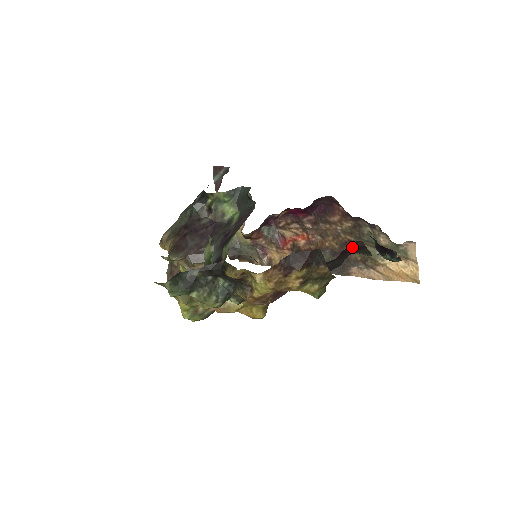
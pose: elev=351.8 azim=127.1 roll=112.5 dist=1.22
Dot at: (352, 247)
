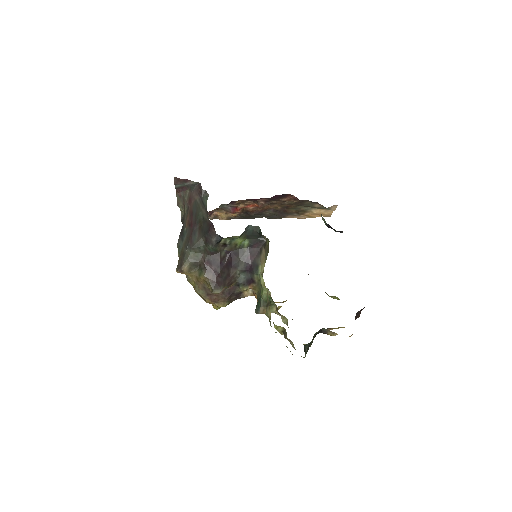
Dot at: occluded
